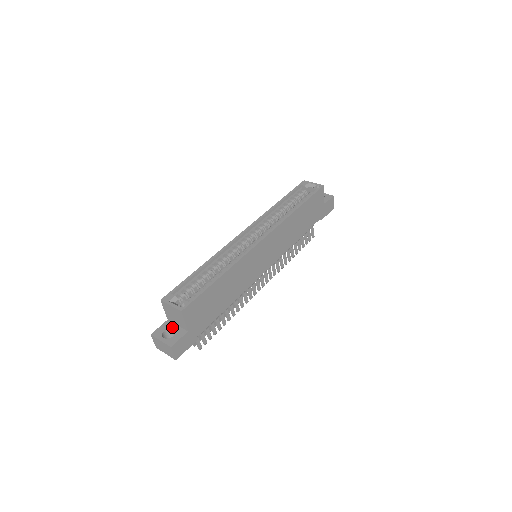
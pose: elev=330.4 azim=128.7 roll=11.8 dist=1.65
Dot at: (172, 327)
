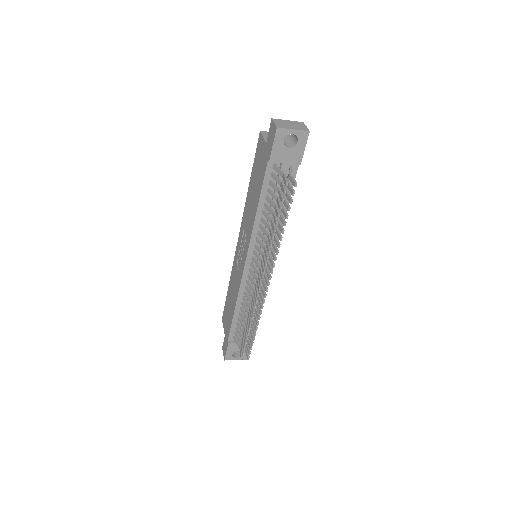
Dot at: occluded
